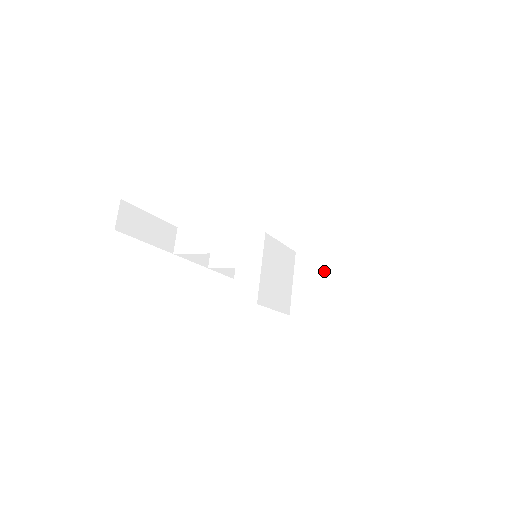
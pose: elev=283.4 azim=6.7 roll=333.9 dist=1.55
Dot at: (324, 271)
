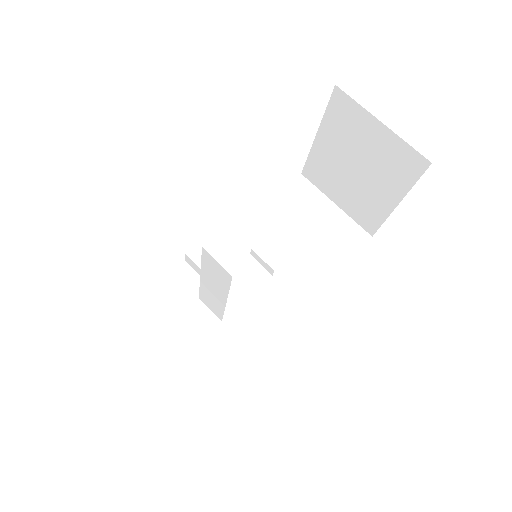
Dot at: (336, 164)
